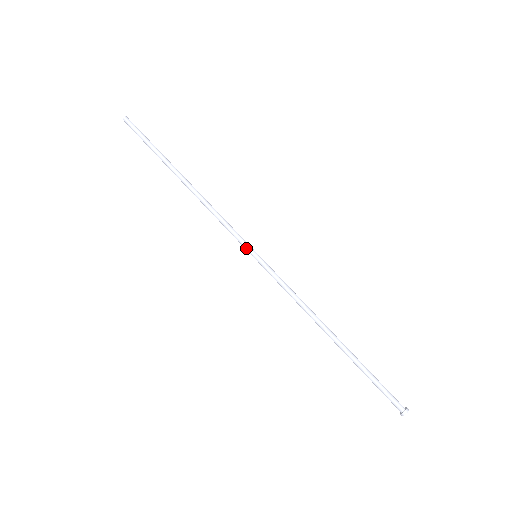
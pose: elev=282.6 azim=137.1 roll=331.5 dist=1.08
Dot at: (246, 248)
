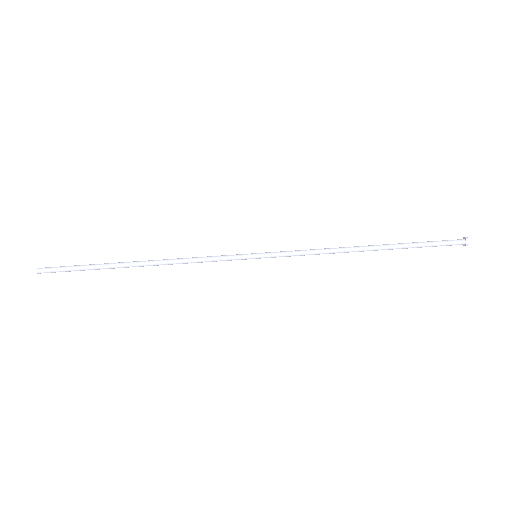
Dot at: (243, 258)
